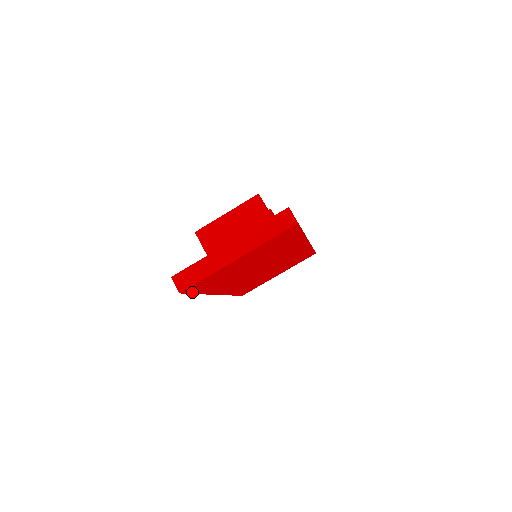
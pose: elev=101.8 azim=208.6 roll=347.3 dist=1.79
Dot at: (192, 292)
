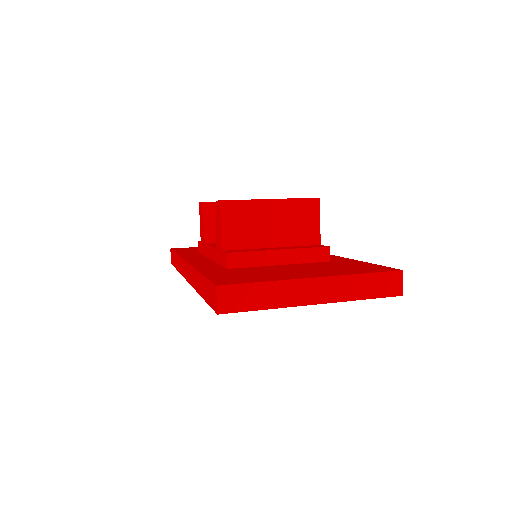
Dot at: occluded
